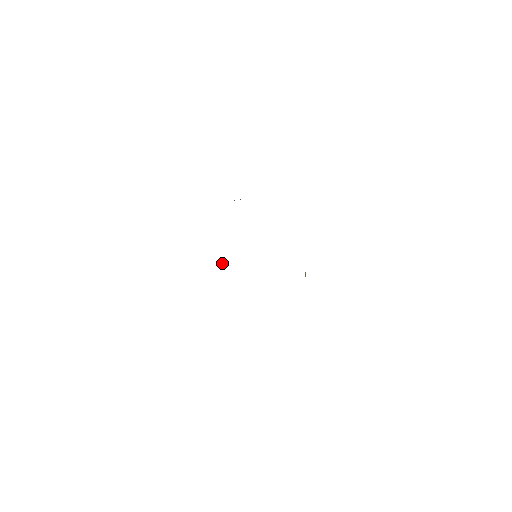
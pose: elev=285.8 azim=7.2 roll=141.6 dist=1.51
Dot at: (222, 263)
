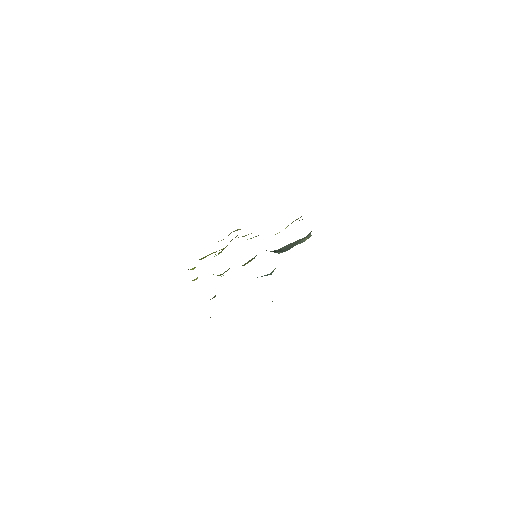
Dot at: occluded
